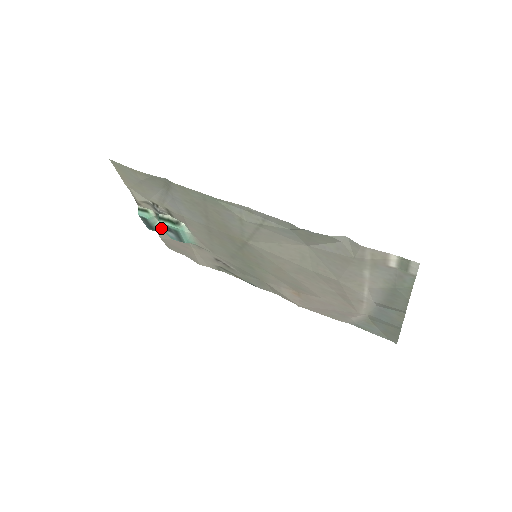
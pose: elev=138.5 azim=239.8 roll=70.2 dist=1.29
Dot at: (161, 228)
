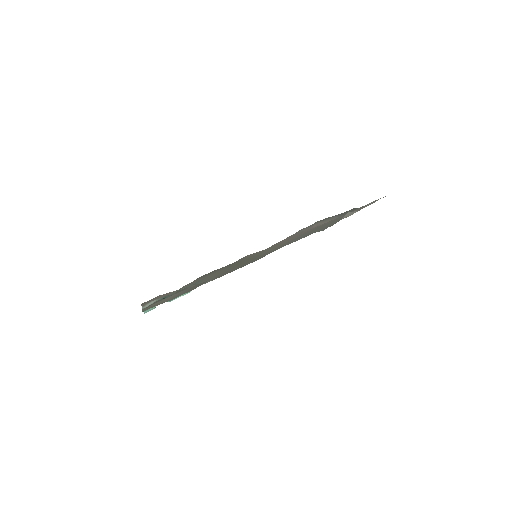
Dot at: occluded
